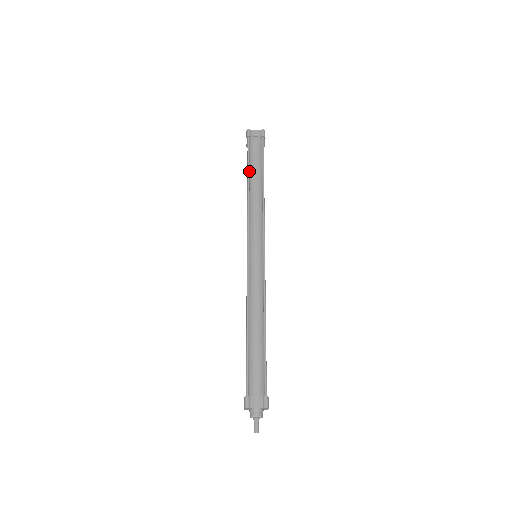
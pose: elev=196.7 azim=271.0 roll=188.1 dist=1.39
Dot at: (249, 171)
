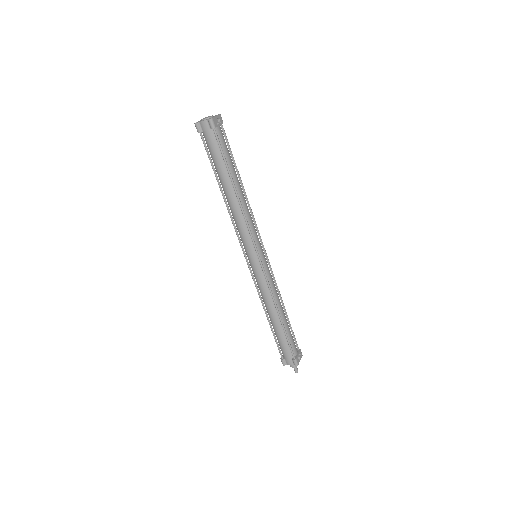
Dot at: (217, 177)
